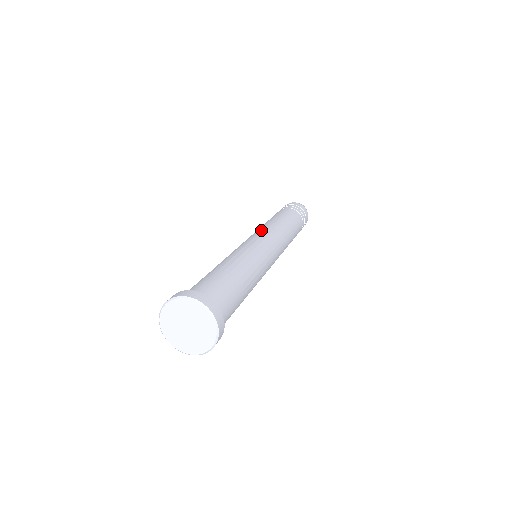
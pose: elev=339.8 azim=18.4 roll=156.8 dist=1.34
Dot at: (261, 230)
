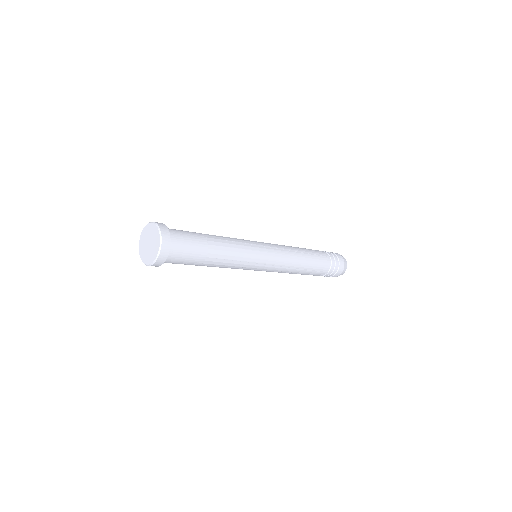
Dot at: (274, 244)
